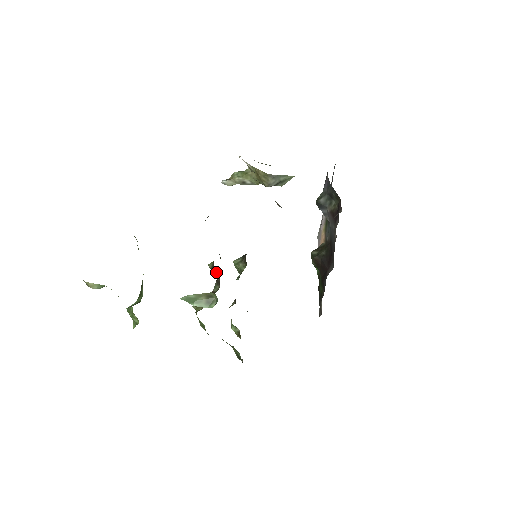
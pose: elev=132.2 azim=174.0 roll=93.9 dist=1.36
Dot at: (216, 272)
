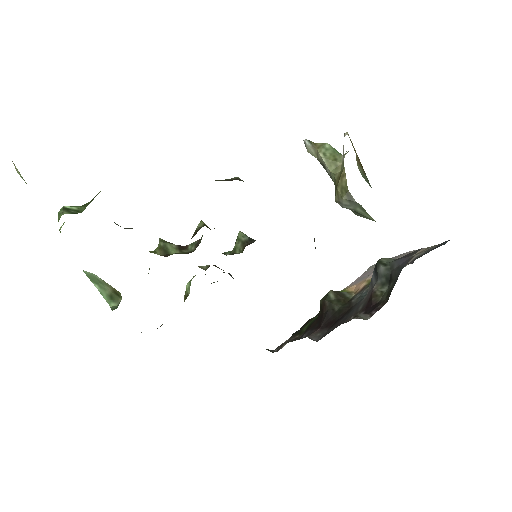
Dot at: occluded
